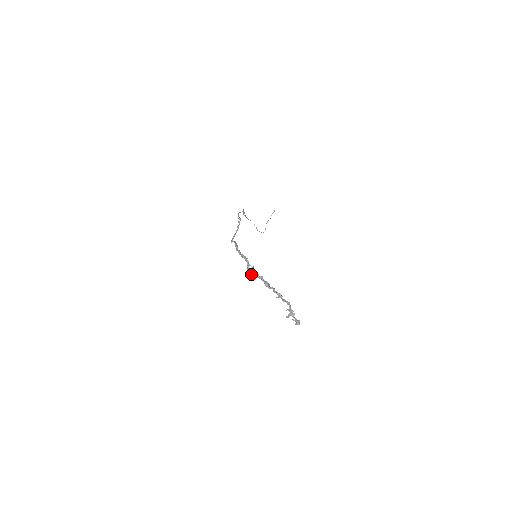
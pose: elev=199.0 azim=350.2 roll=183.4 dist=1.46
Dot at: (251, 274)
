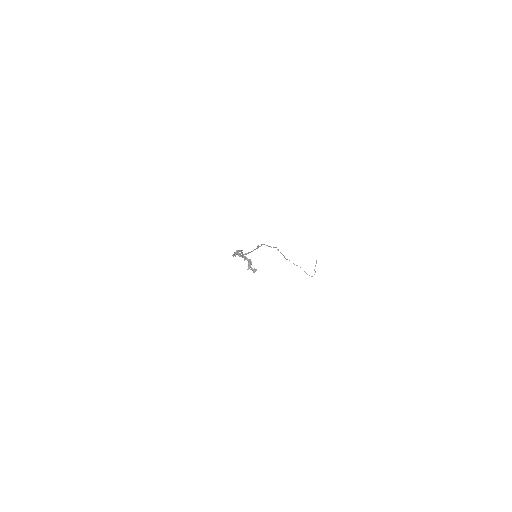
Dot at: (233, 254)
